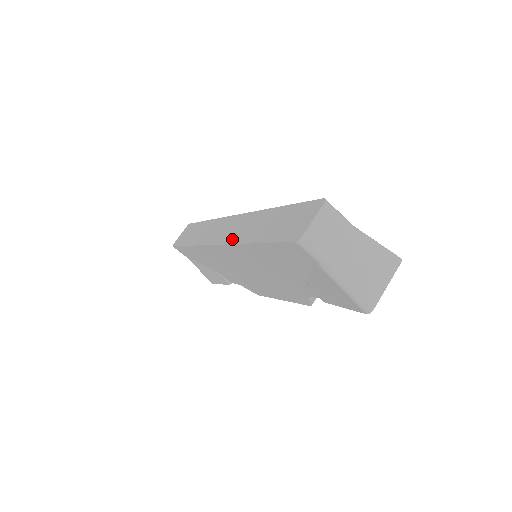
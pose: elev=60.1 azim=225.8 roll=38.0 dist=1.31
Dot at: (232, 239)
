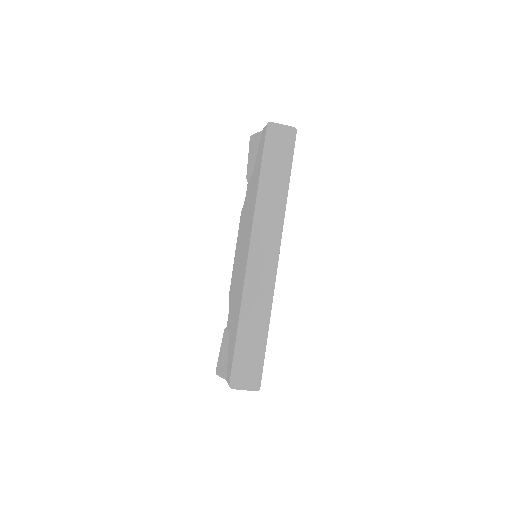
Dot at: (248, 287)
